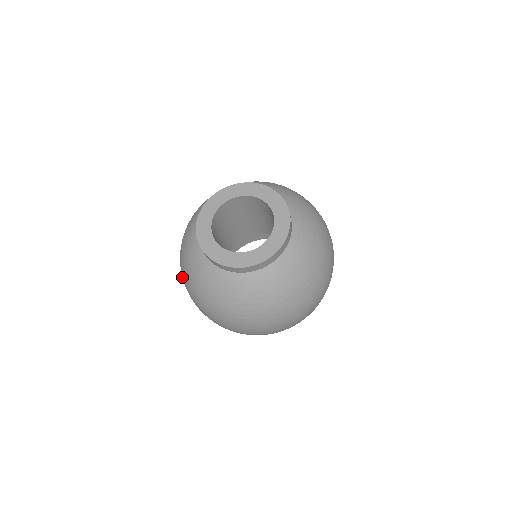
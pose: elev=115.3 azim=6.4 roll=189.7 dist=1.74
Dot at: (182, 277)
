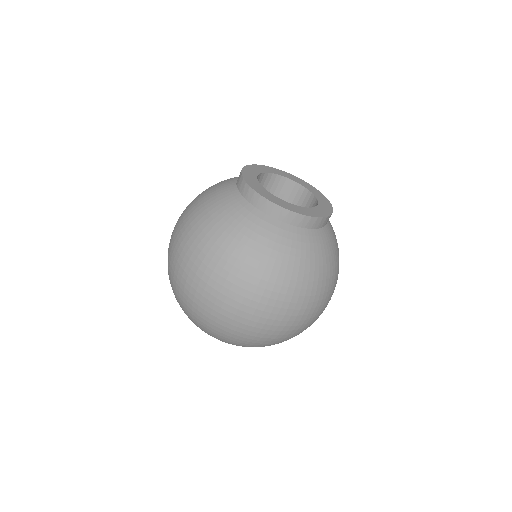
Dot at: (214, 269)
